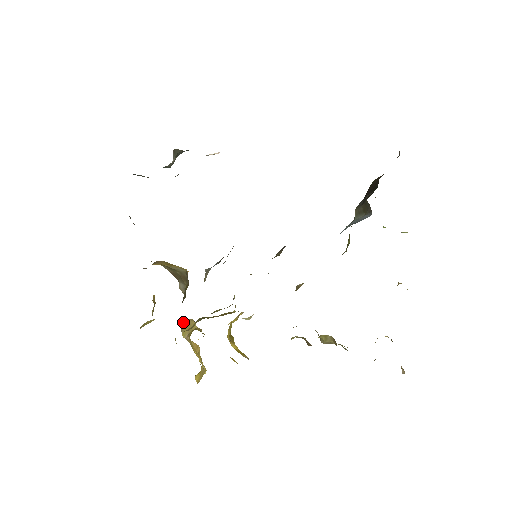
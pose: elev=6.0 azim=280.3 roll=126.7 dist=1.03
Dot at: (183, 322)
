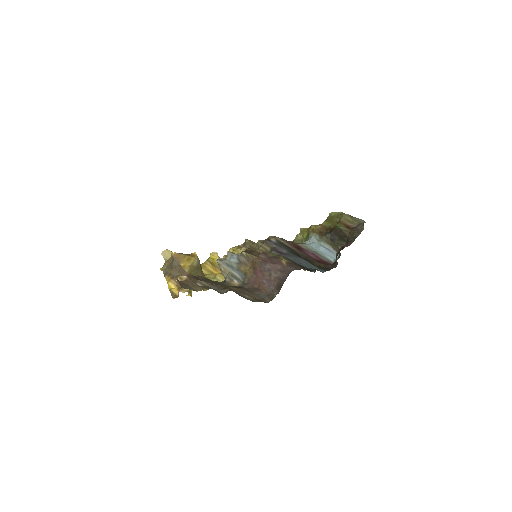
Dot at: (164, 254)
